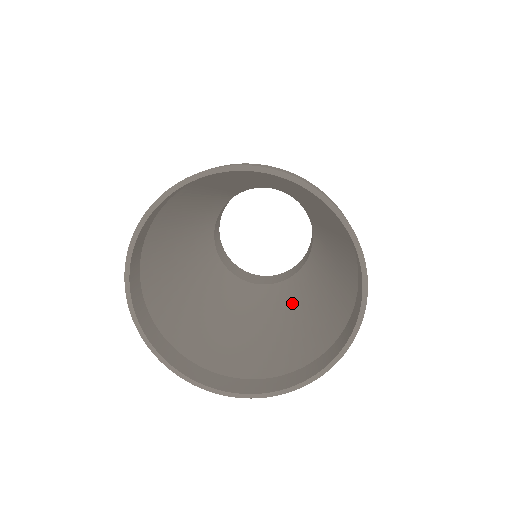
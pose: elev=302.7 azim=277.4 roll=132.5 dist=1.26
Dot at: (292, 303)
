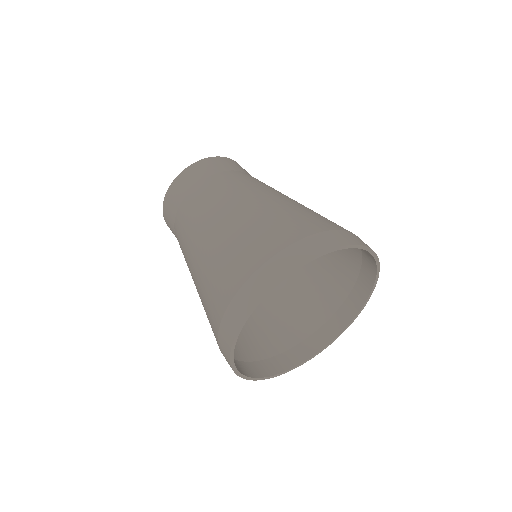
Dot at: occluded
